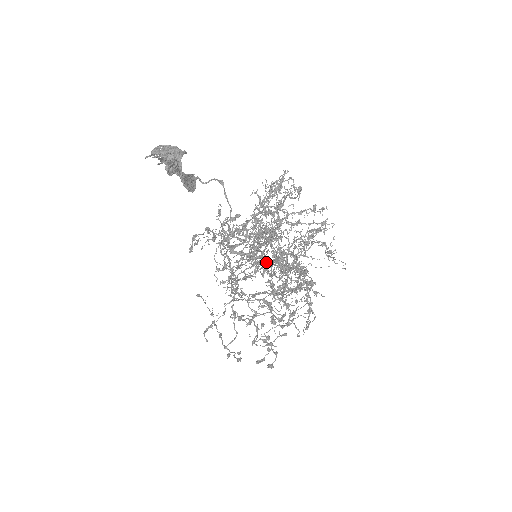
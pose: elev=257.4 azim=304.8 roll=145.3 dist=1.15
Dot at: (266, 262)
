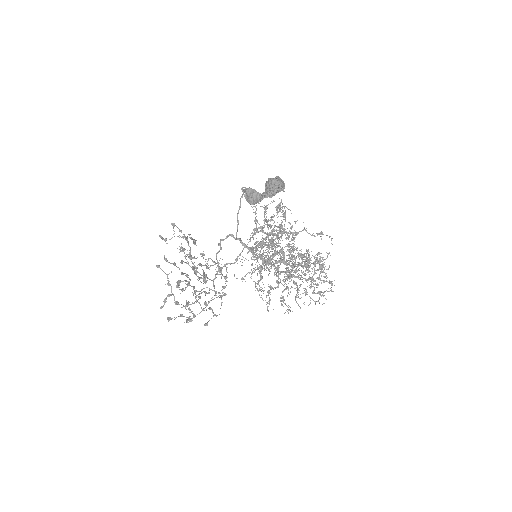
Dot at: occluded
